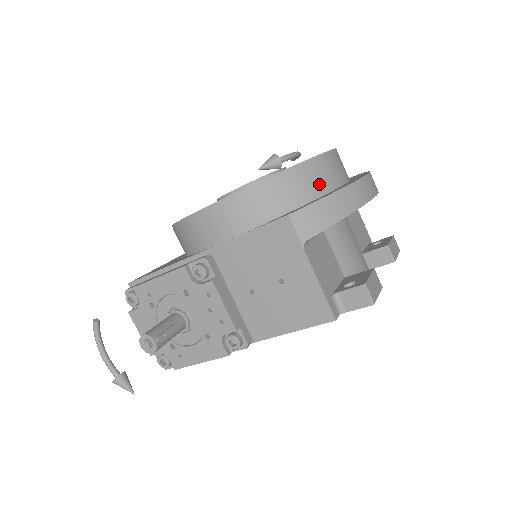
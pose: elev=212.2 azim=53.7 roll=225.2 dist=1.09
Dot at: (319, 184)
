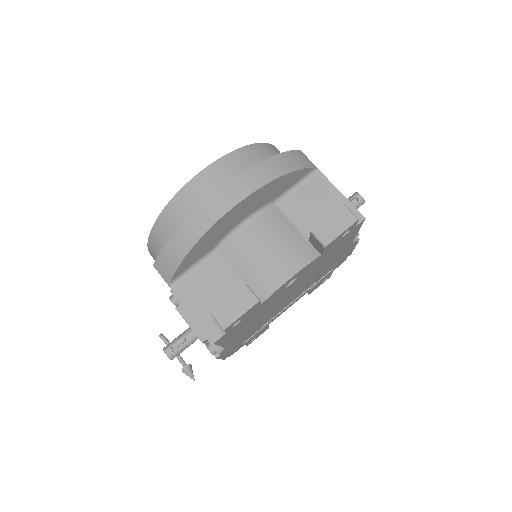
Dot at: (184, 220)
